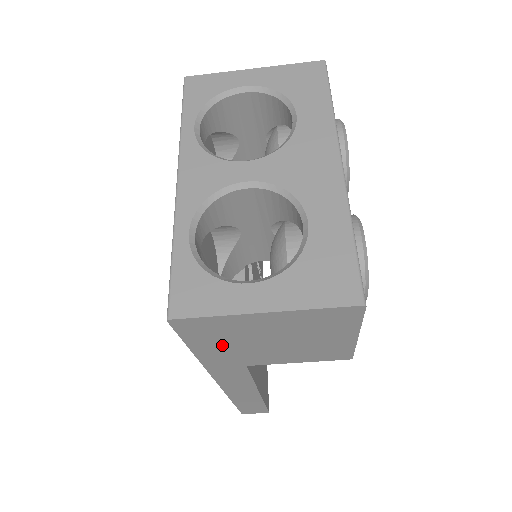
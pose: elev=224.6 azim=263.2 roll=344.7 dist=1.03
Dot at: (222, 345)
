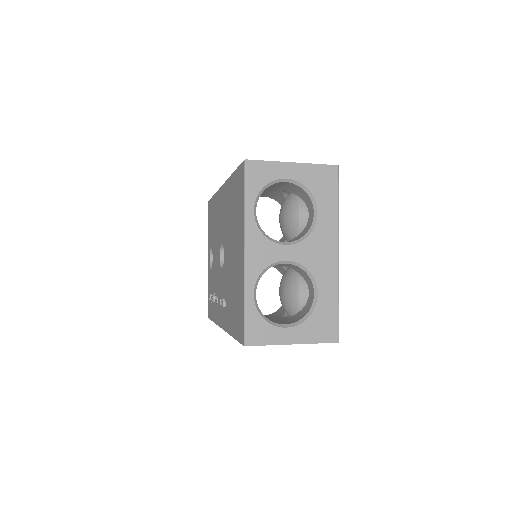
Dot at: occluded
